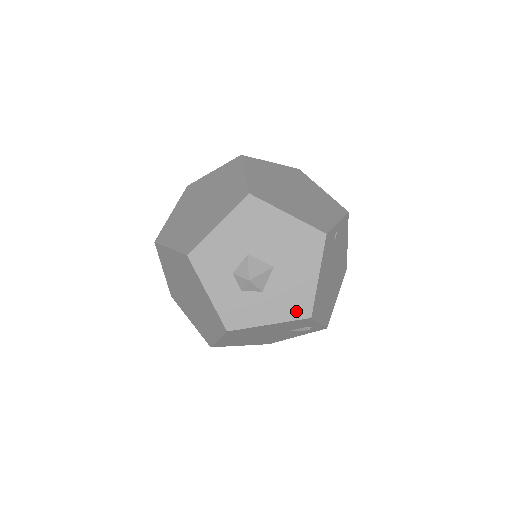
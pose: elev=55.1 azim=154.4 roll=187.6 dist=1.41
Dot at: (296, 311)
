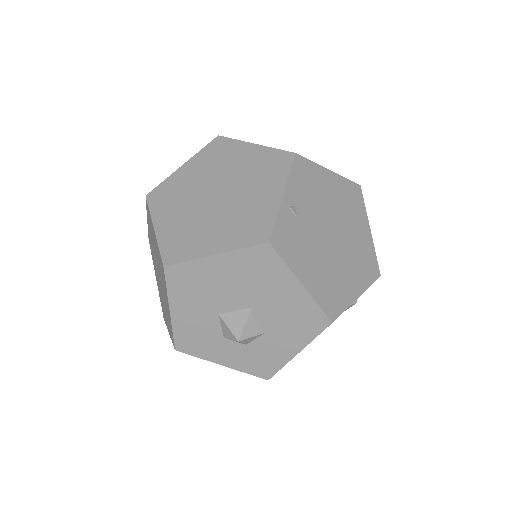
Dot at: (311, 327)
